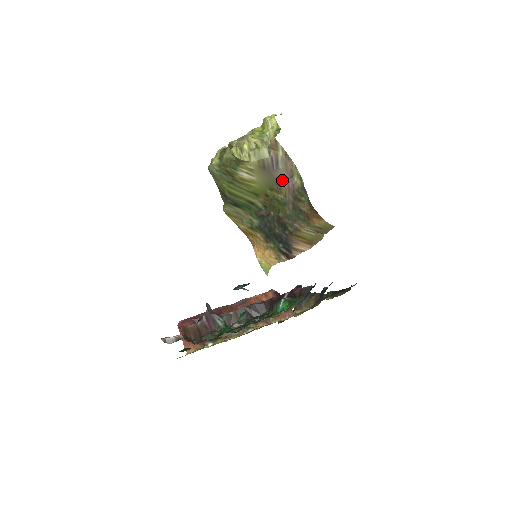
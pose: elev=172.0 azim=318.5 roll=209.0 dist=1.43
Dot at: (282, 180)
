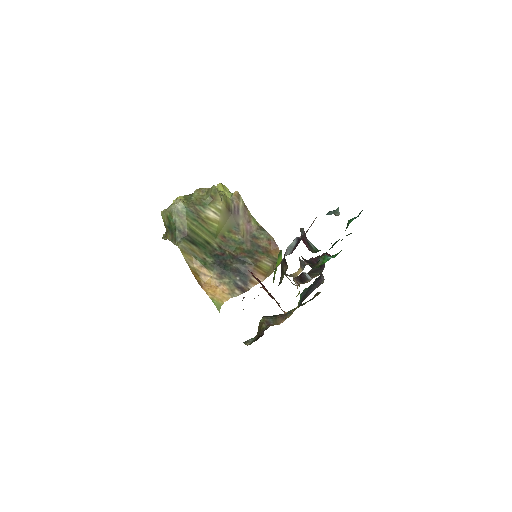
Dot at: (241, 224)
